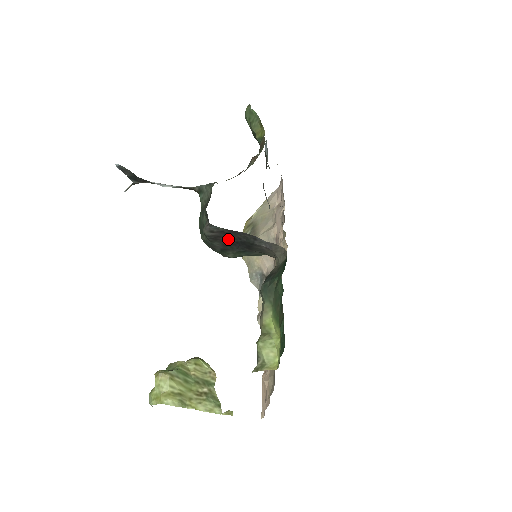
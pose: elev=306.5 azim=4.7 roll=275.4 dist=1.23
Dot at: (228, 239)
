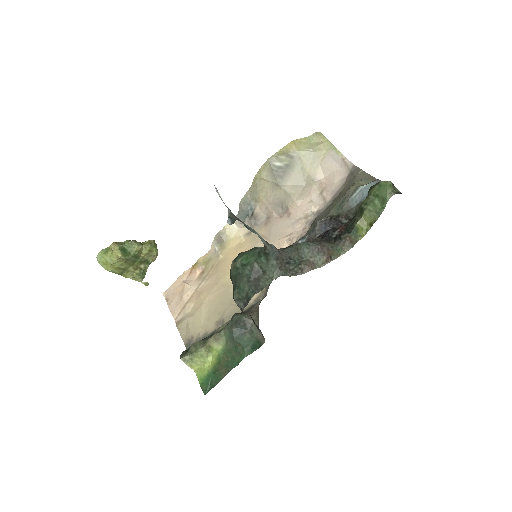
Dot at: occluded
